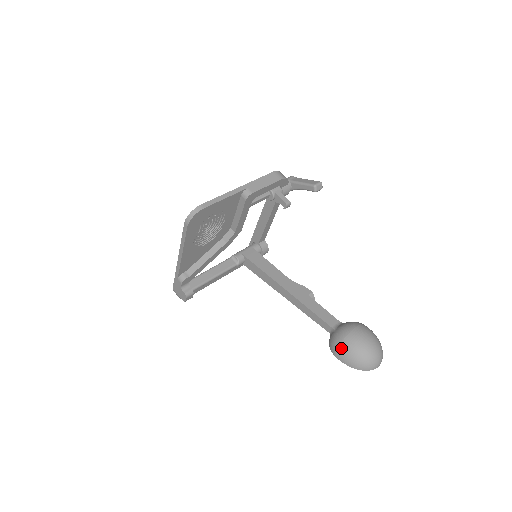
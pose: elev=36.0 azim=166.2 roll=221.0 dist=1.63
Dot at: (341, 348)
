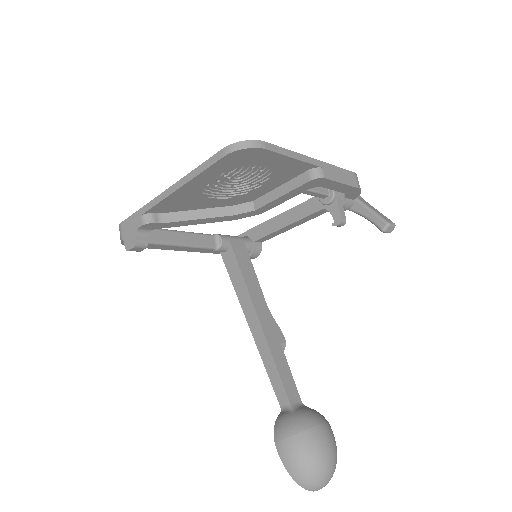
Dot at: (292, 441)
